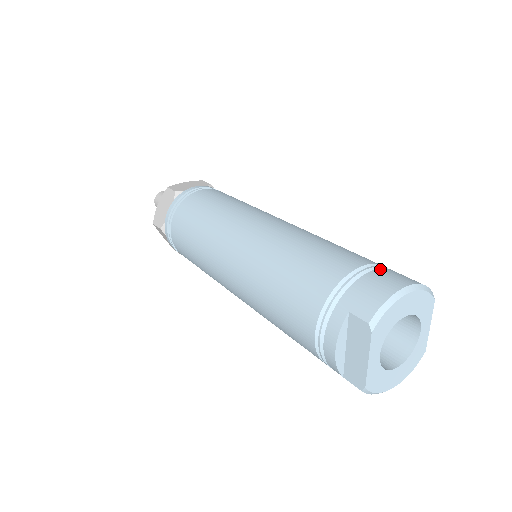
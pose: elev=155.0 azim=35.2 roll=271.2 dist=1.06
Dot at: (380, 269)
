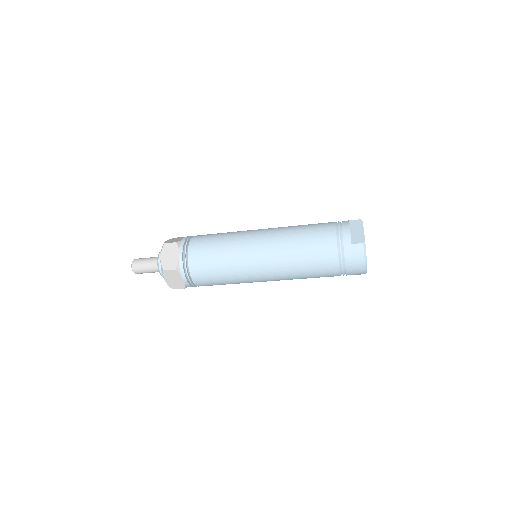
Dot at: occluded
